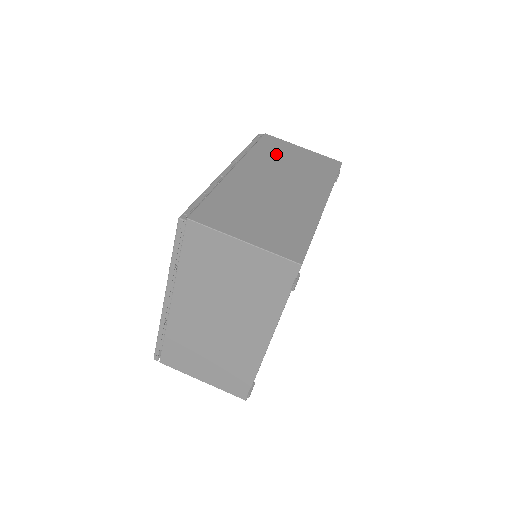
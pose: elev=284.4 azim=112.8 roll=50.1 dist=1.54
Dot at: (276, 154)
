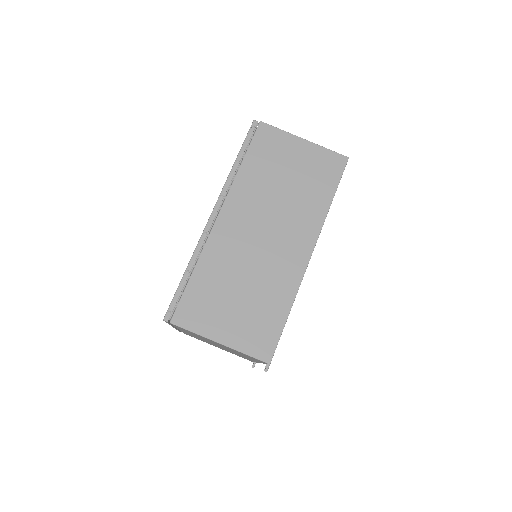
Dot at: (268, 169)
